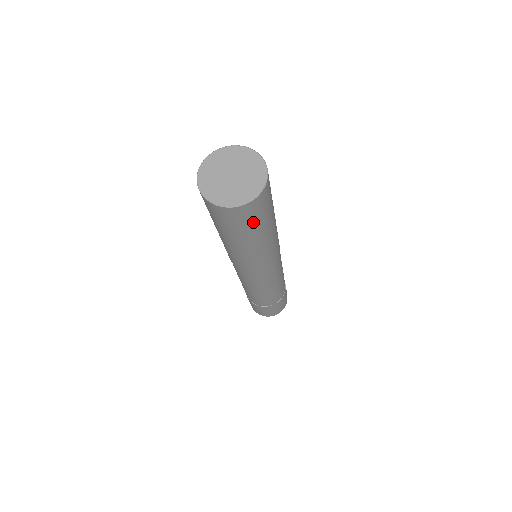
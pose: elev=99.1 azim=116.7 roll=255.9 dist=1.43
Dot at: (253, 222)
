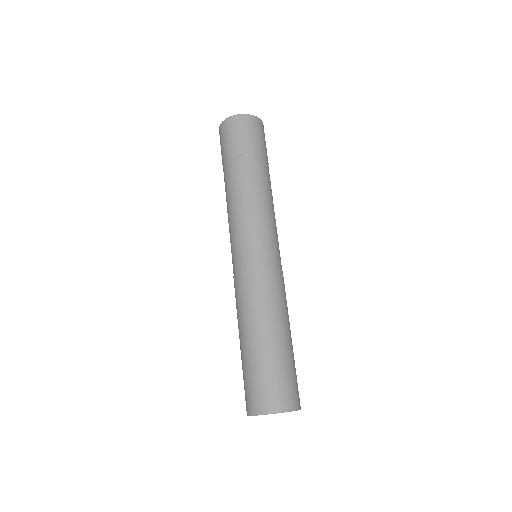
Dot at: occluded
